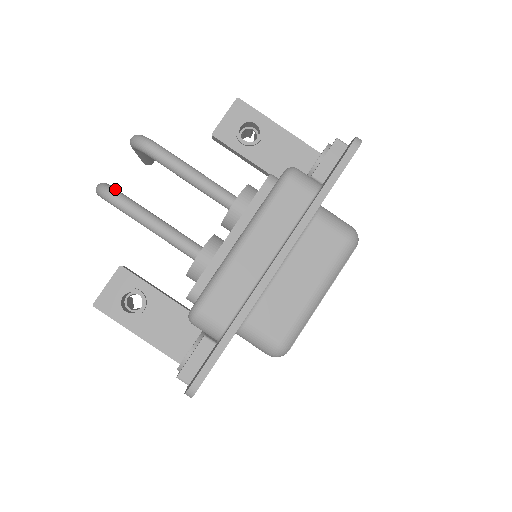
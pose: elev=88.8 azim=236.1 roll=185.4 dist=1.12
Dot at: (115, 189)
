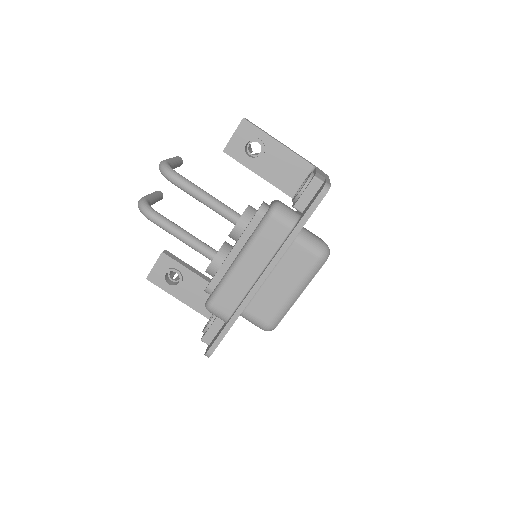
Dot at: (151, 209)
